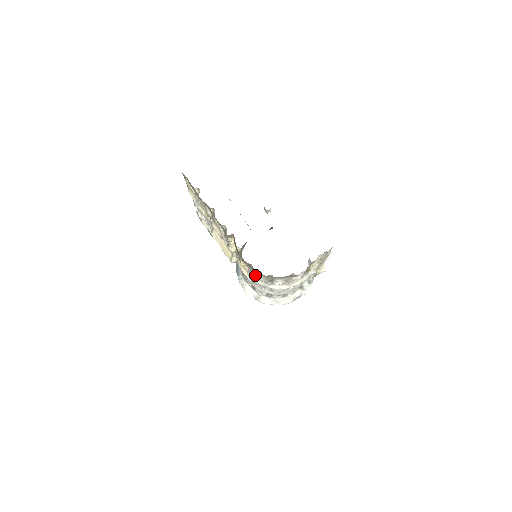
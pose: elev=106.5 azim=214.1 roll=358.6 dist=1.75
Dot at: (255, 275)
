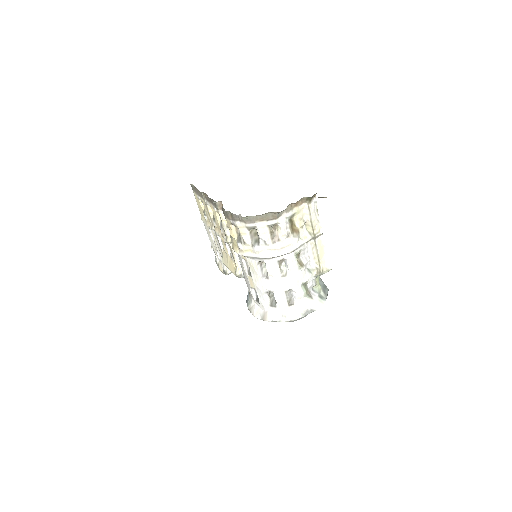
Dot at: (241, 236)
